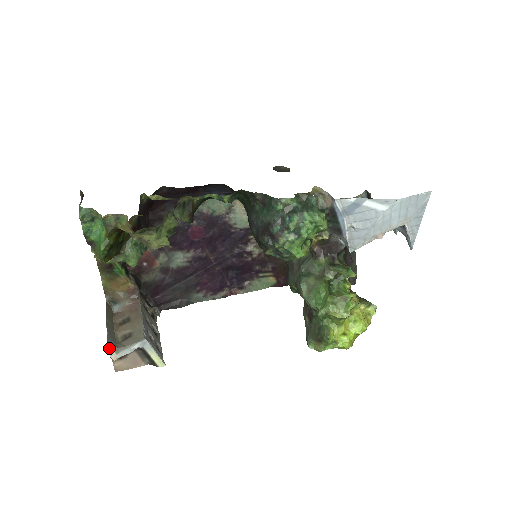
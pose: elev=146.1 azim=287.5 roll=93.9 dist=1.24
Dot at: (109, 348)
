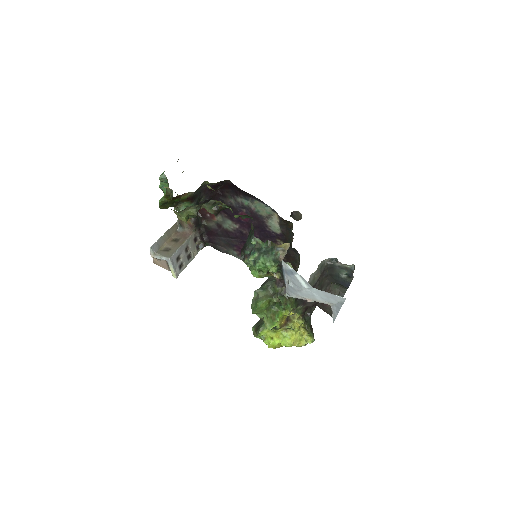
Dot at: (151, 250)
